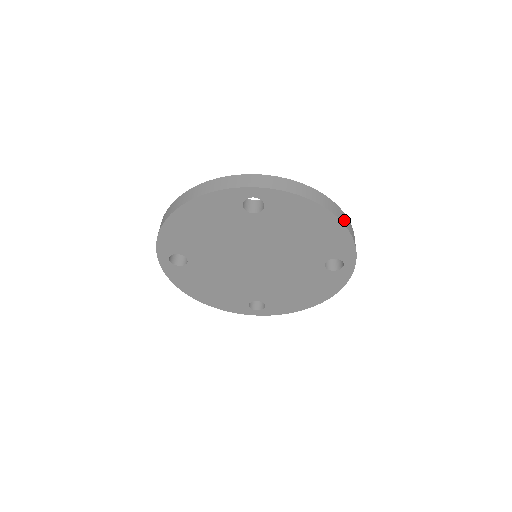
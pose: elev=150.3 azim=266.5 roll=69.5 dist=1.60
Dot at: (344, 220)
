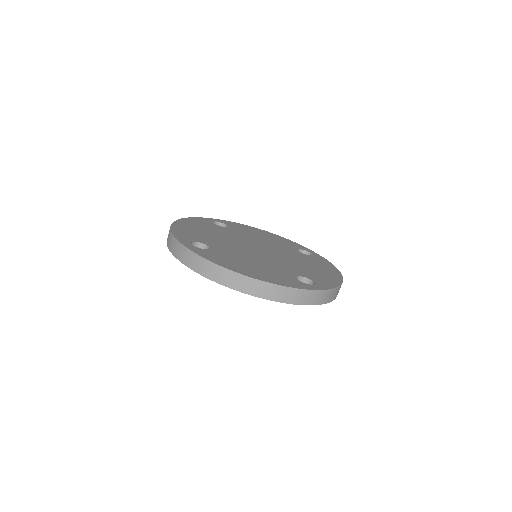
Dot at: (262, 292)
